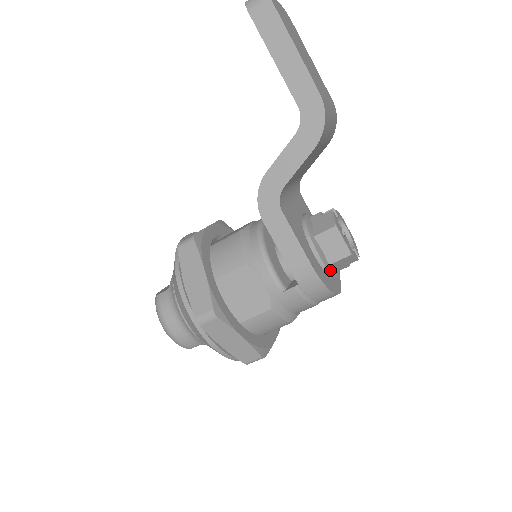
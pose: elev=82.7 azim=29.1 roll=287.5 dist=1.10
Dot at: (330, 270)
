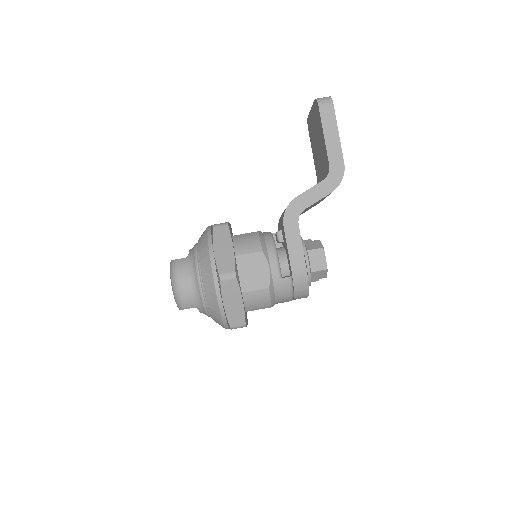
Dot at: occluded
